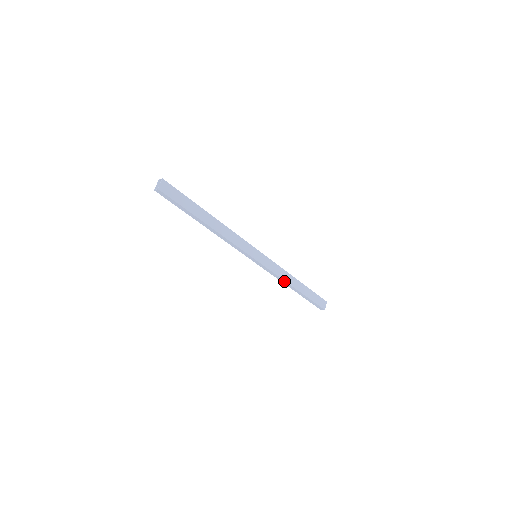
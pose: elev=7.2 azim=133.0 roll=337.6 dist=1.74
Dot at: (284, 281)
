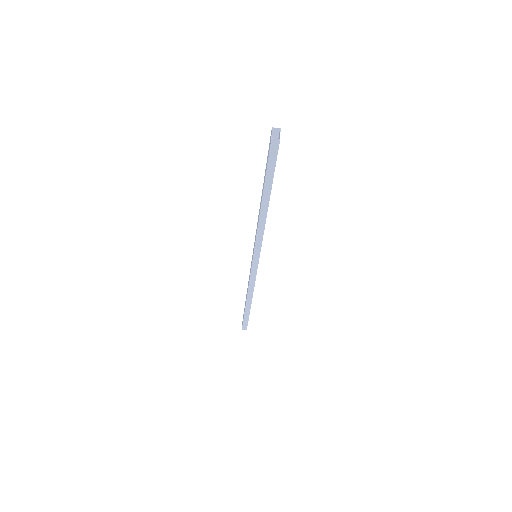
Dot at: (252, 291)
